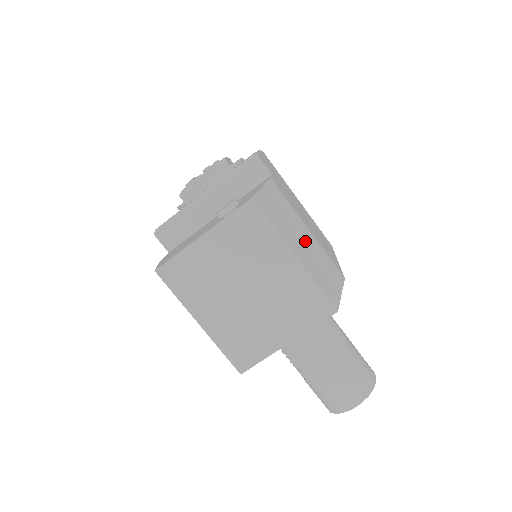
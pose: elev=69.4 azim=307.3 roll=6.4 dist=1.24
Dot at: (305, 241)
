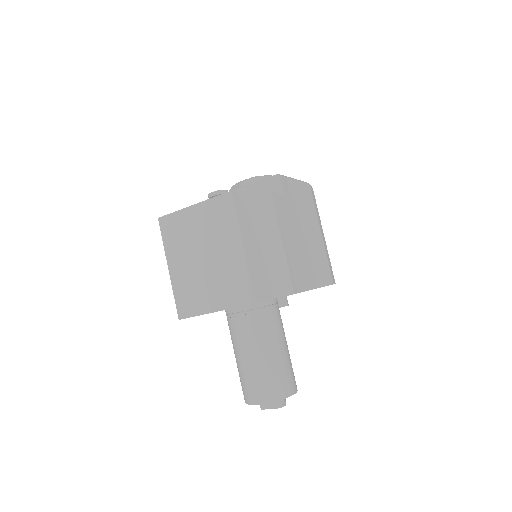
Dot at: (268, 245)
